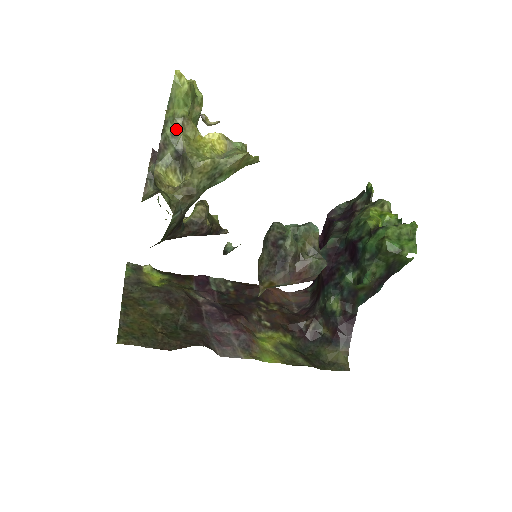
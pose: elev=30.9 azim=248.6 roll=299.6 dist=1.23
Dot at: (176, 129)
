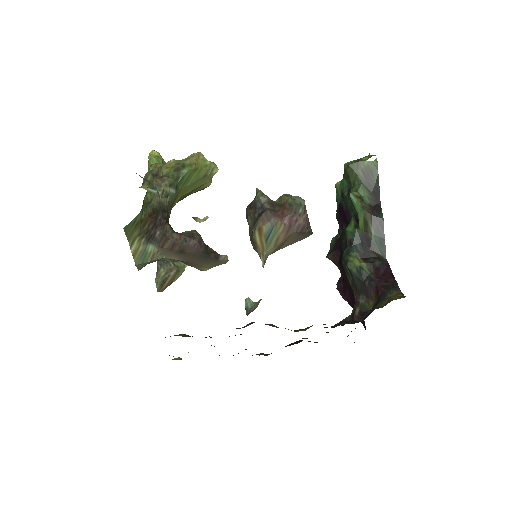
Dot at: (152, 169)
